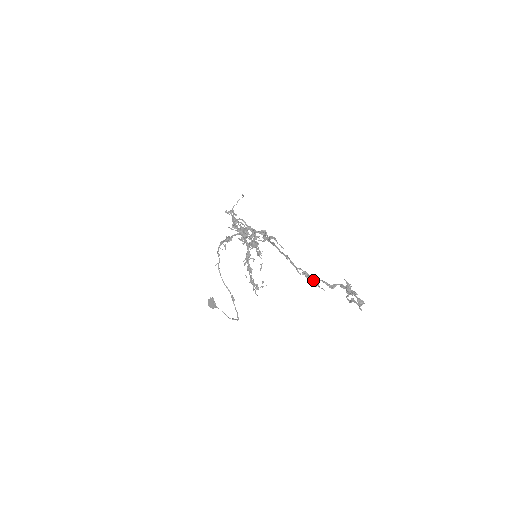
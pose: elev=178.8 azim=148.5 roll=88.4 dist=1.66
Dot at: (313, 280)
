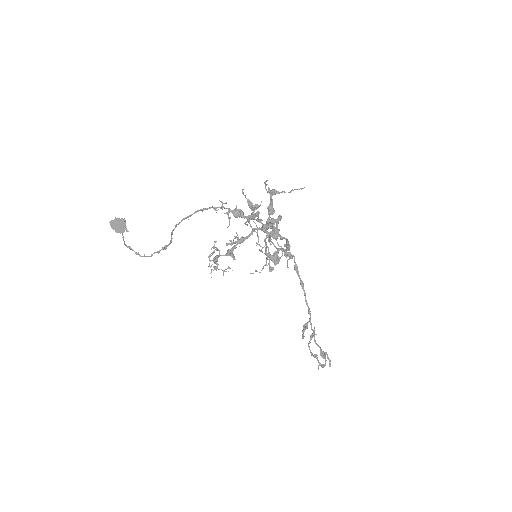
Dot at: occluded
